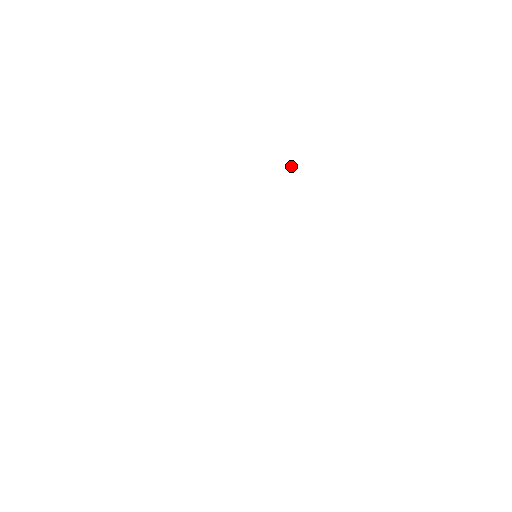
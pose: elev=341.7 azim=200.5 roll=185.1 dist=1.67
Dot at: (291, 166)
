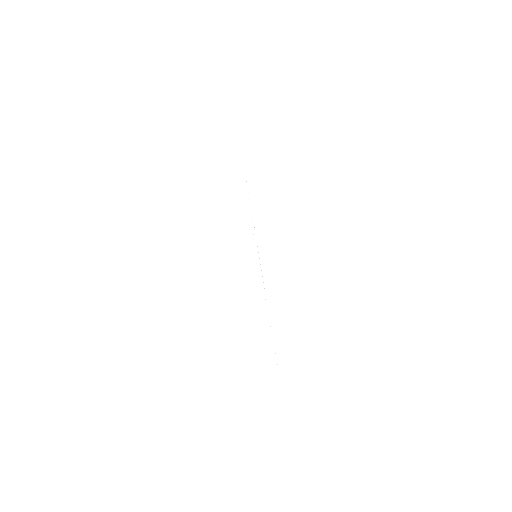
Dot at: (239, 157)
